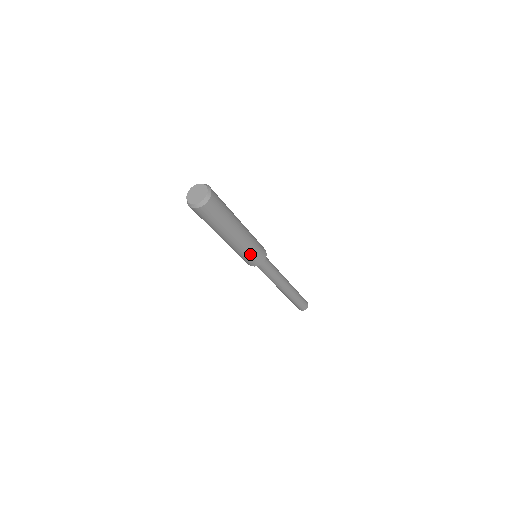
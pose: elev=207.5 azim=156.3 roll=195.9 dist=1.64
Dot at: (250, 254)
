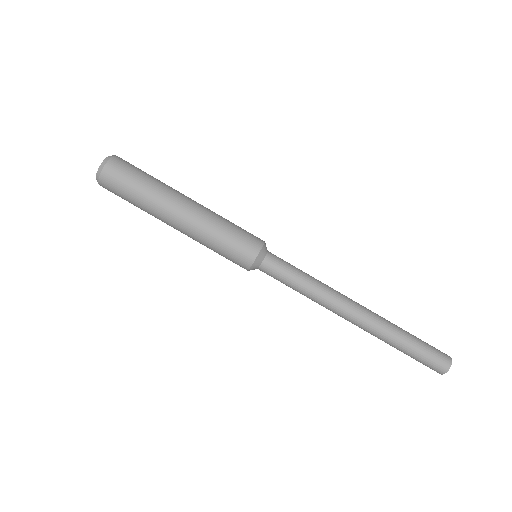
Dot at: (230, 230)
